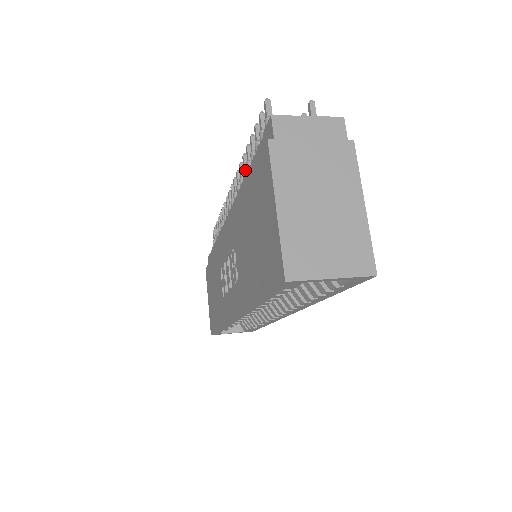
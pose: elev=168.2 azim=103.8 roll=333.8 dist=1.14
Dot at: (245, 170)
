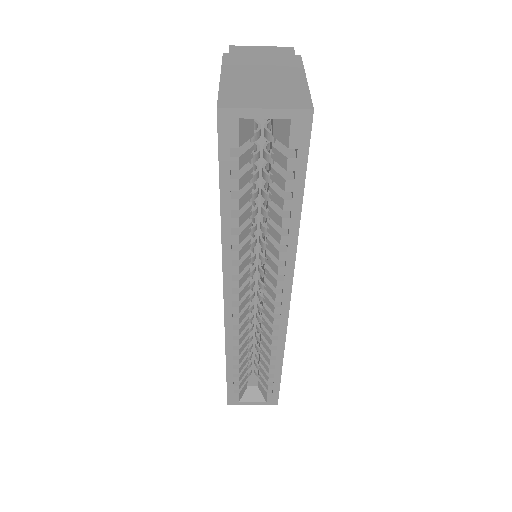
Dot at: occluded
